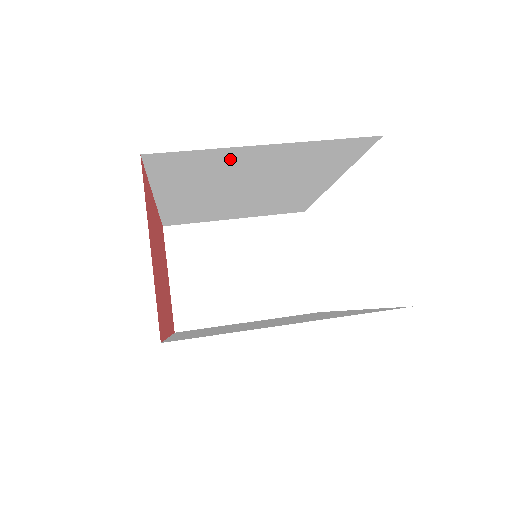
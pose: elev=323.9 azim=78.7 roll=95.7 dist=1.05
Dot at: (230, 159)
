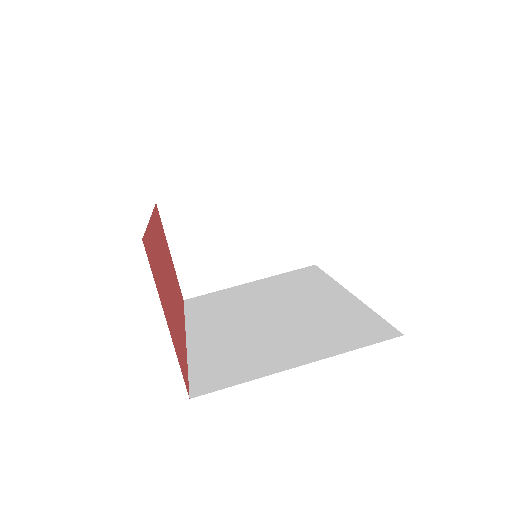
Dot at: occluded
